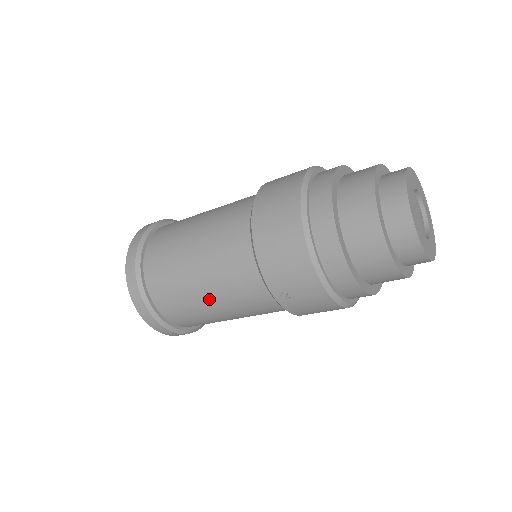
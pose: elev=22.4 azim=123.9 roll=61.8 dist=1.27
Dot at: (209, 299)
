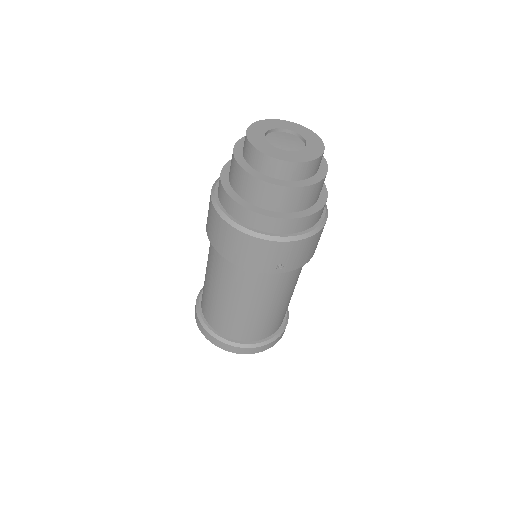
Dot at: (258, 309)
